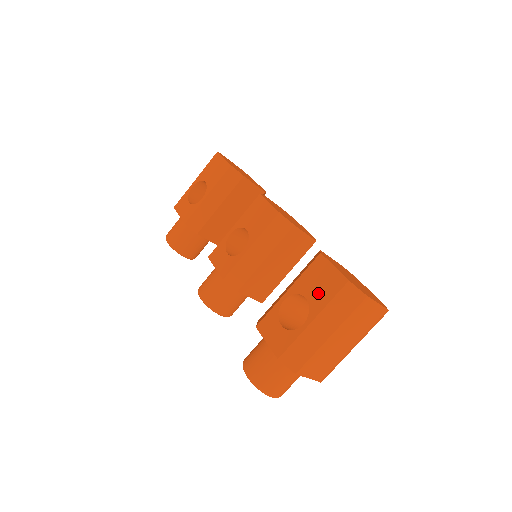
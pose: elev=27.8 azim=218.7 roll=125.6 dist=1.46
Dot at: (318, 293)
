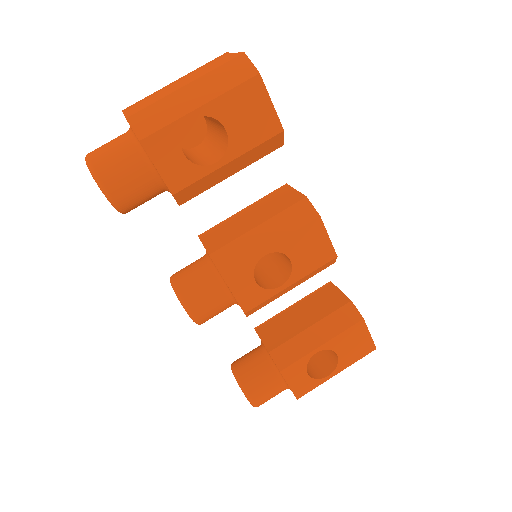
Dot at: (350, 354)
